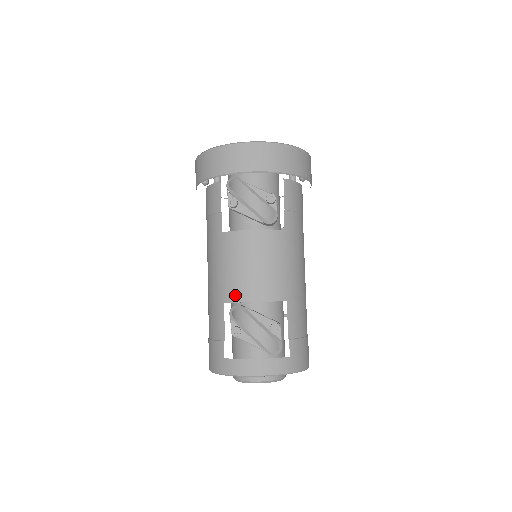
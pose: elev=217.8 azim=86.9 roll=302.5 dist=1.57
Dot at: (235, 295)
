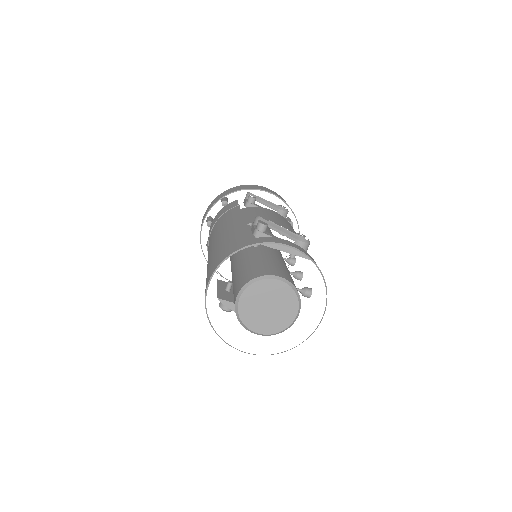
Dot at: occluded
